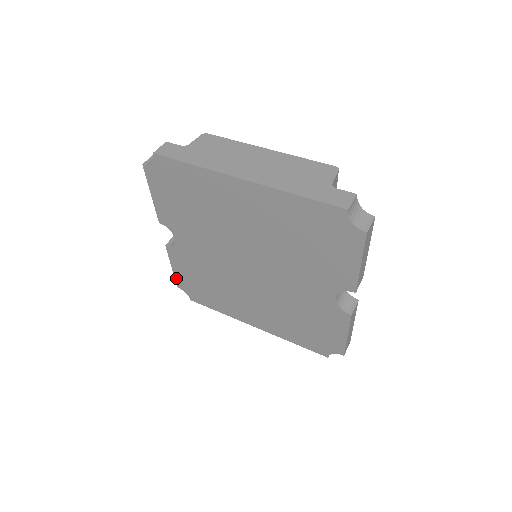
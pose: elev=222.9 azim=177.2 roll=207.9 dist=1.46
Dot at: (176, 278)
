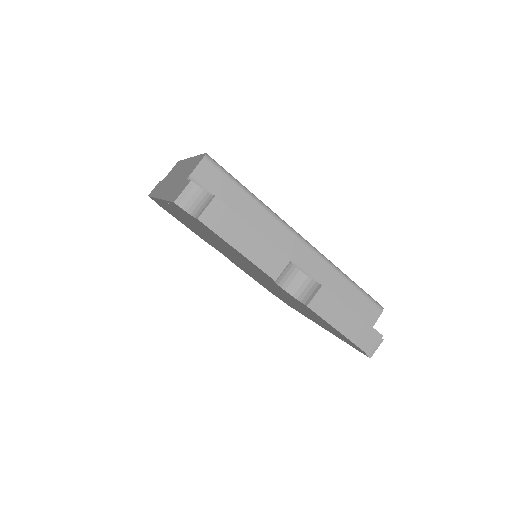
Dot at: (264, 287)
